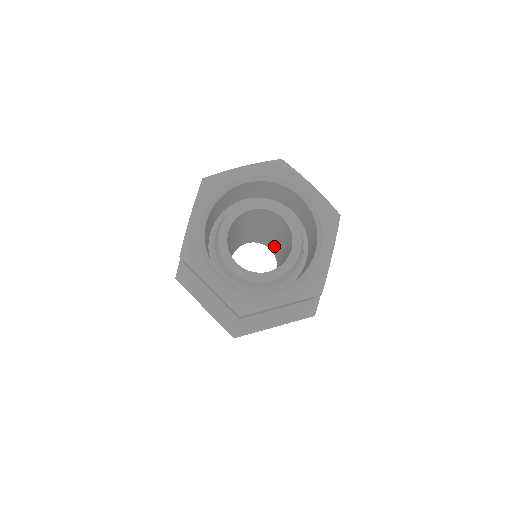
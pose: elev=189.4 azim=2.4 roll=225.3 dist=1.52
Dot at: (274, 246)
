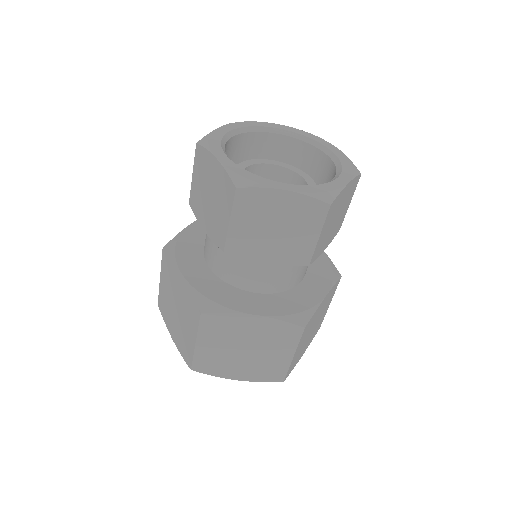
Dot at: occluded
